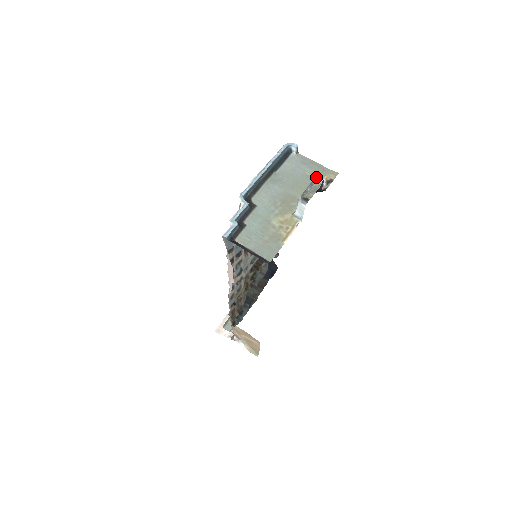
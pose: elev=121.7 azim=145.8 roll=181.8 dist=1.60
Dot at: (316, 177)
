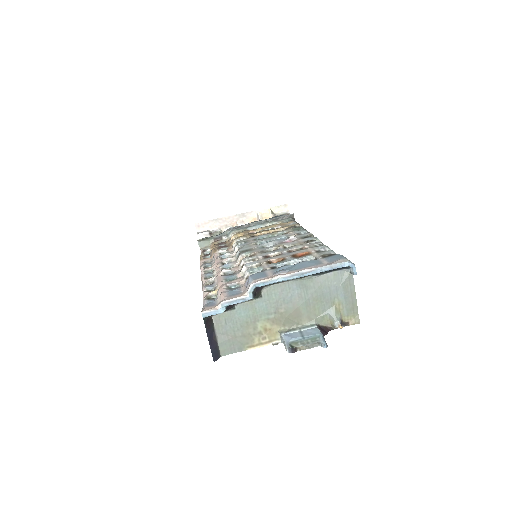
Dot at: (323, 341)
